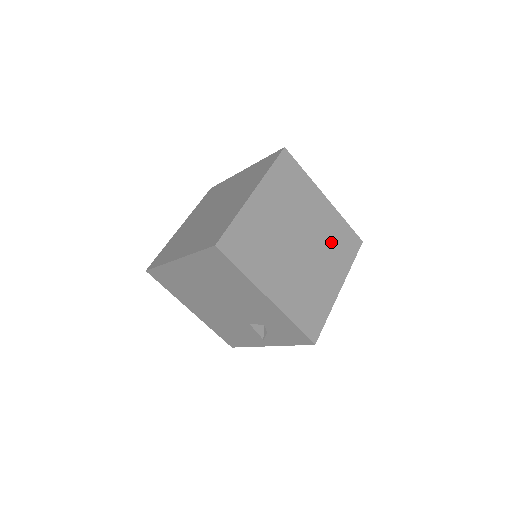
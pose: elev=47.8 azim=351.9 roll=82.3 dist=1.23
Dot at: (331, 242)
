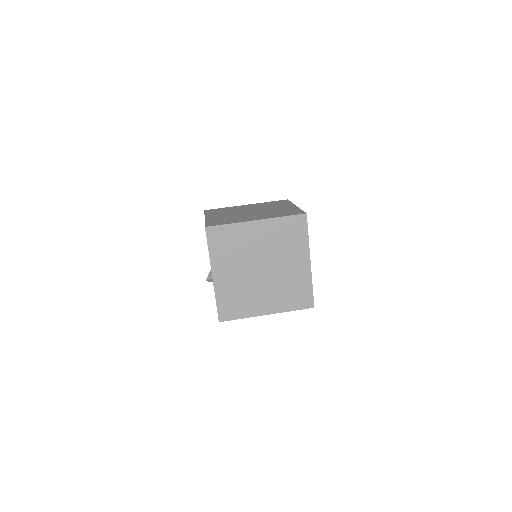
Dot at: occluded
